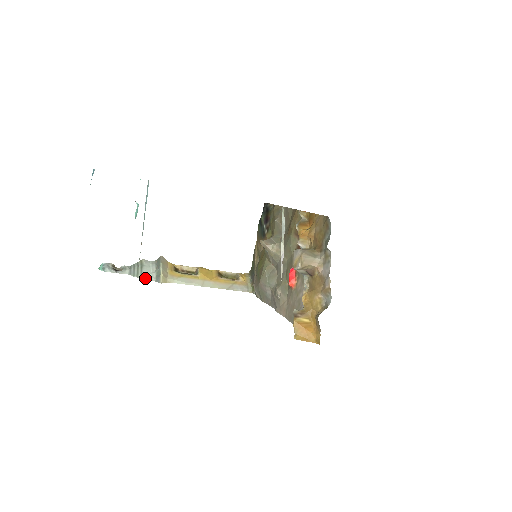
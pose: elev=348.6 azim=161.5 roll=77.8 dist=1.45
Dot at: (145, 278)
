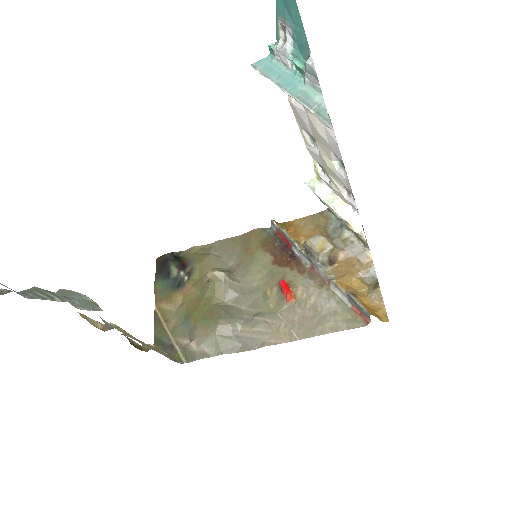
Dot at: (70, 303)
